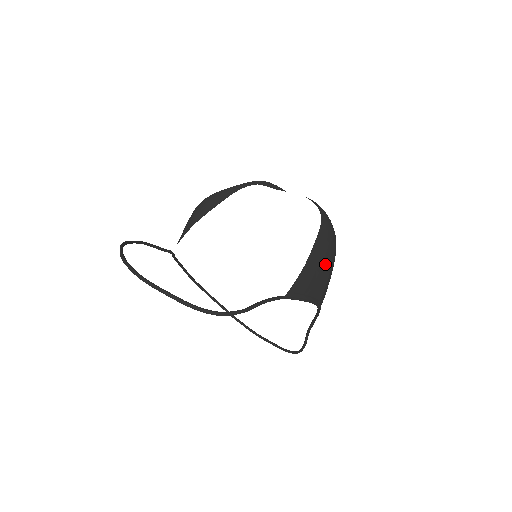
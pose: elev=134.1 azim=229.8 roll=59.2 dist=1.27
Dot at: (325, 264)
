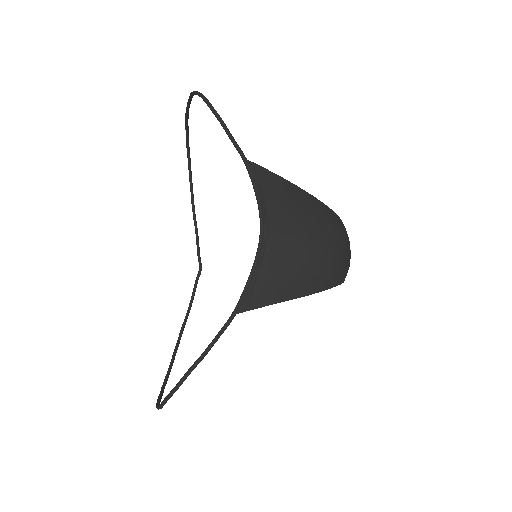
Dot at: (306, 219)
